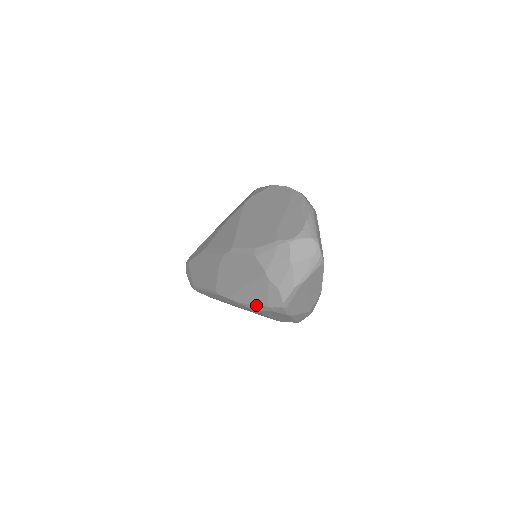
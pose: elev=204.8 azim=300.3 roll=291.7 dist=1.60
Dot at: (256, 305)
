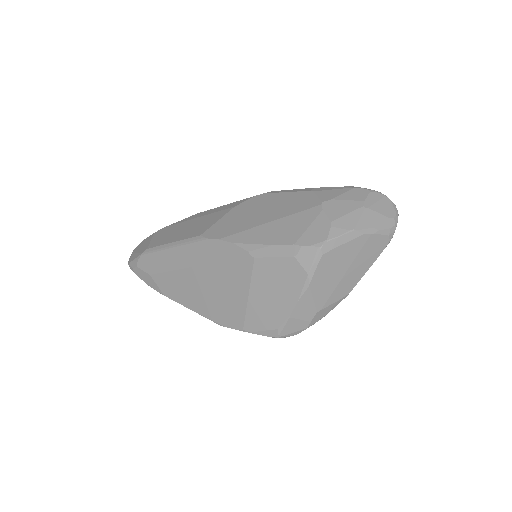
Dot at: (272, 244)
